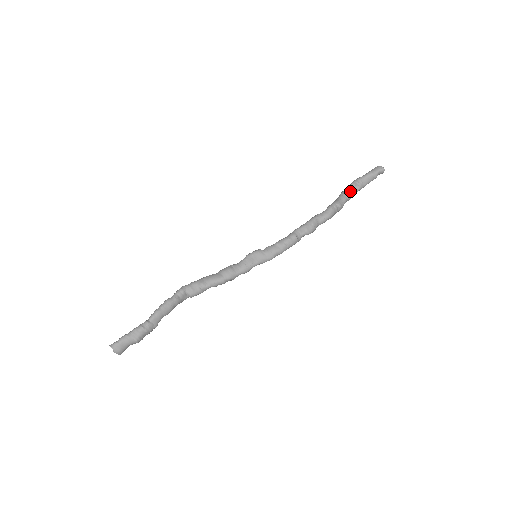
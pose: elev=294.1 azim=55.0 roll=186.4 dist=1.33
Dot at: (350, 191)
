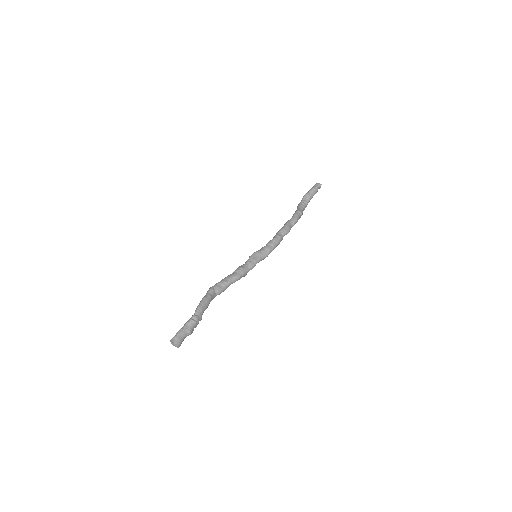
Dot at: (304, 203)
